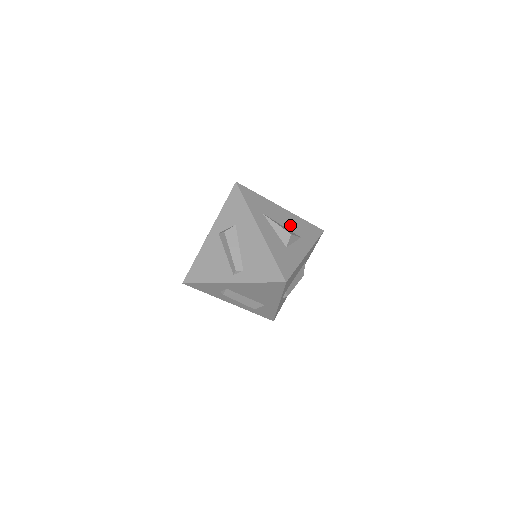
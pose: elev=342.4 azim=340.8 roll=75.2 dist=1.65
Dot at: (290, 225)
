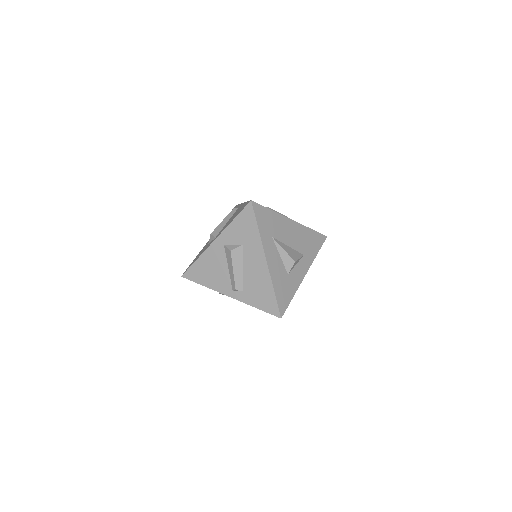
Dot at: (296, 242)
